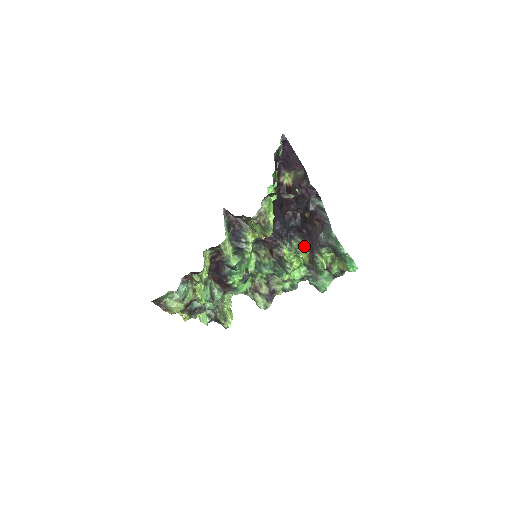
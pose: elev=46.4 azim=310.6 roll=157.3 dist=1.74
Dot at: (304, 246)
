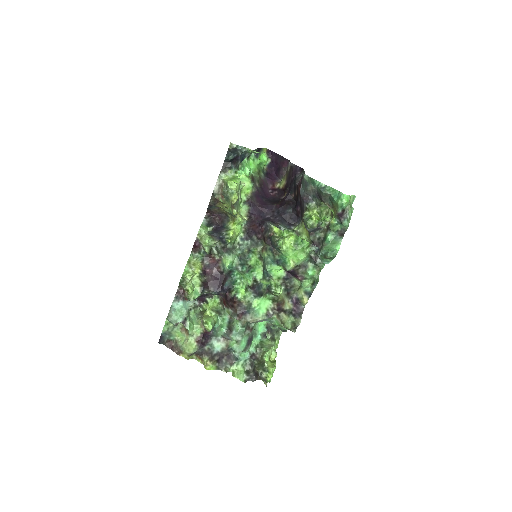
Dot at: (301, 222)
